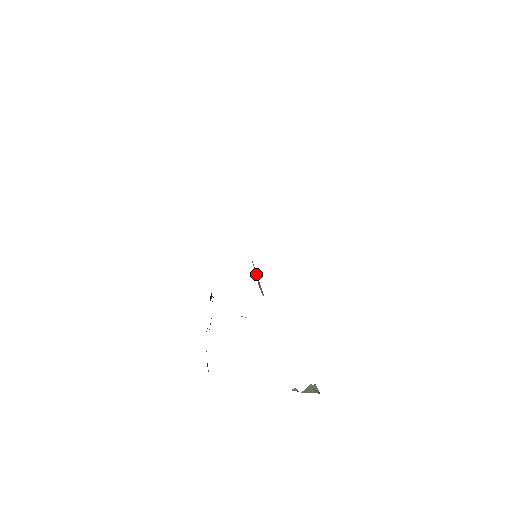
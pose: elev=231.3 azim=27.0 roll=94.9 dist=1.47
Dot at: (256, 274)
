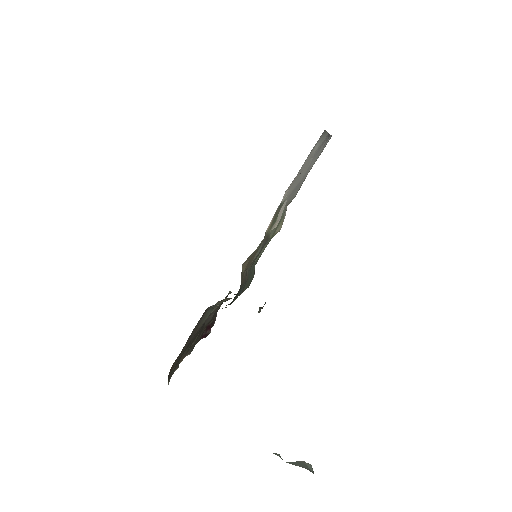
Dot at: (263, 306)
